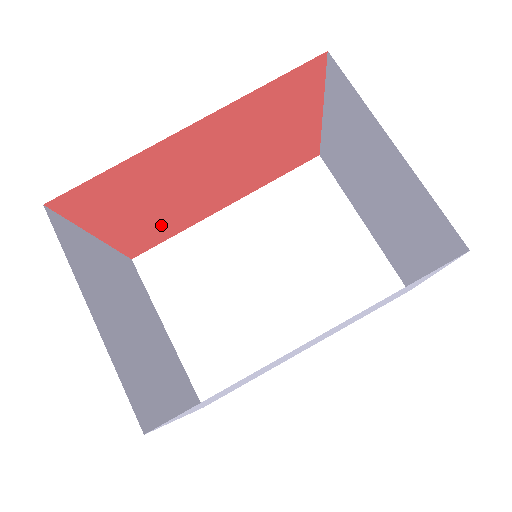
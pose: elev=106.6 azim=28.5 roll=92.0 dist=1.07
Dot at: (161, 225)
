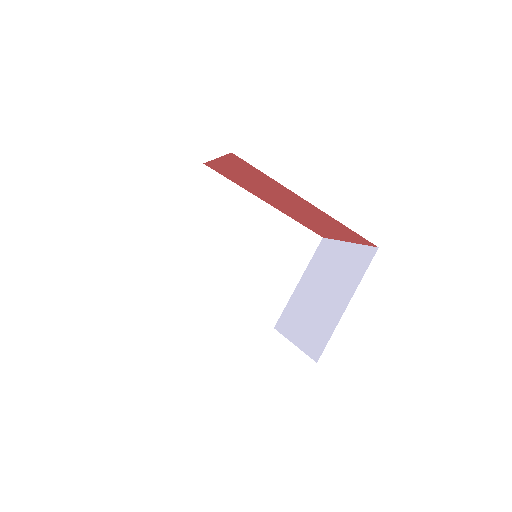
Dot at: (238, 179)
